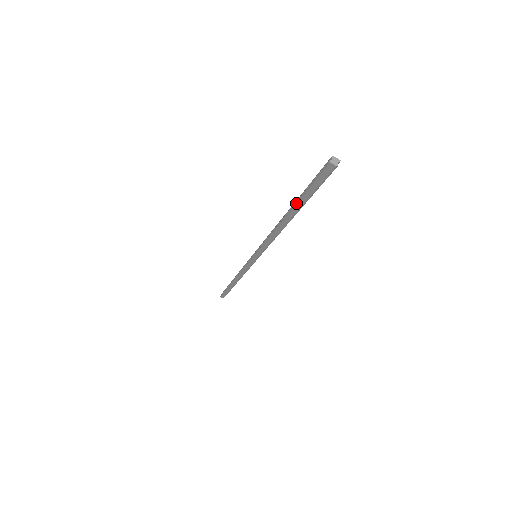
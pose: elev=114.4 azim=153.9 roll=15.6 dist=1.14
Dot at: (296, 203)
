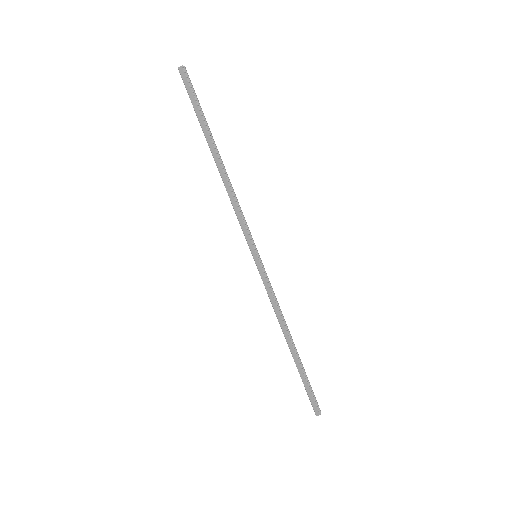
Dot at: (203, 131)
